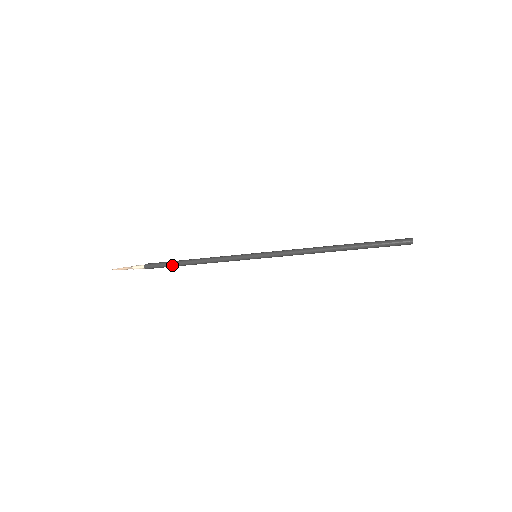
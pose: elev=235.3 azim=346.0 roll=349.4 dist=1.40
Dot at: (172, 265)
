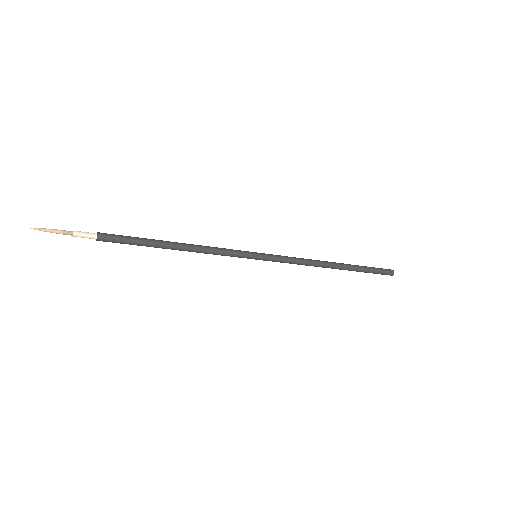
Dot at: (144, 245)
